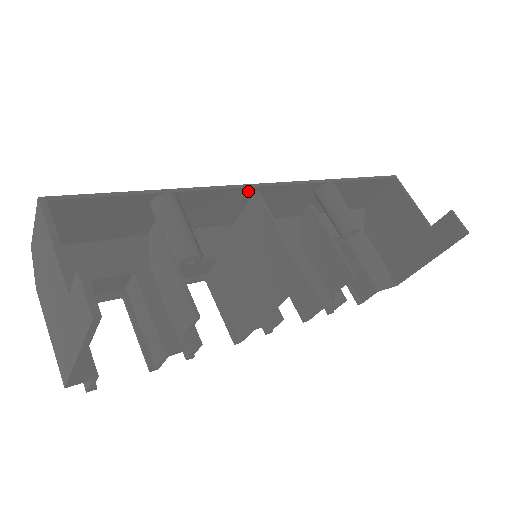
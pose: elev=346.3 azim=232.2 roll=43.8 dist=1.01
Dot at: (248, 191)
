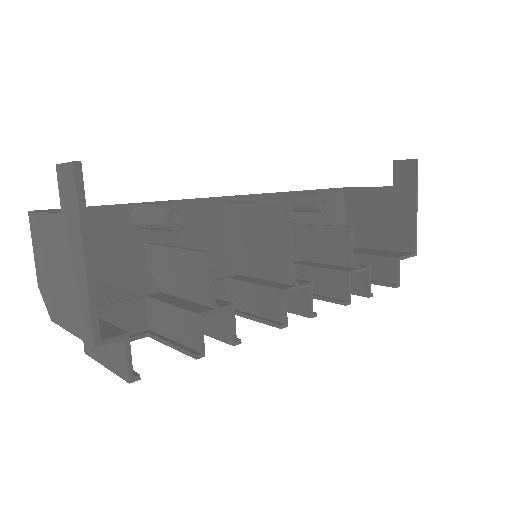
Dot at: (215, 203)
